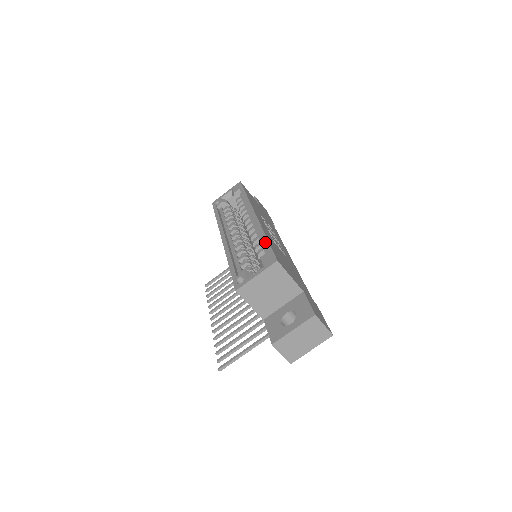
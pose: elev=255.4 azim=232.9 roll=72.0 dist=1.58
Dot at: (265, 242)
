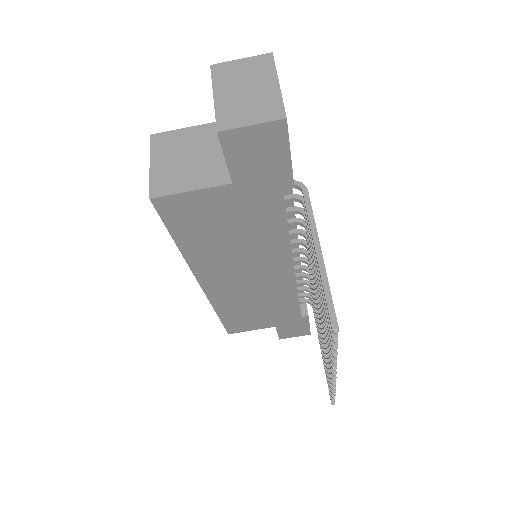
Dot at: occluded
